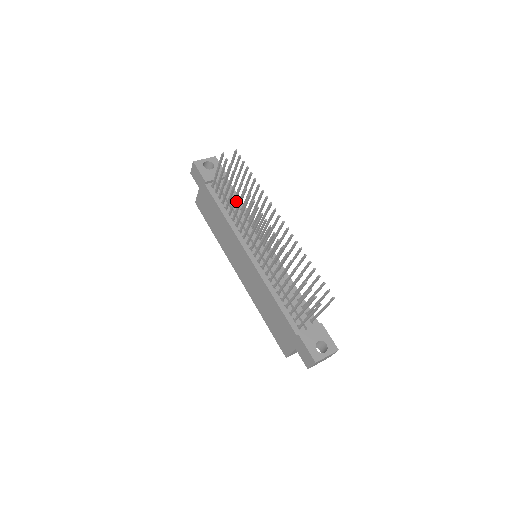
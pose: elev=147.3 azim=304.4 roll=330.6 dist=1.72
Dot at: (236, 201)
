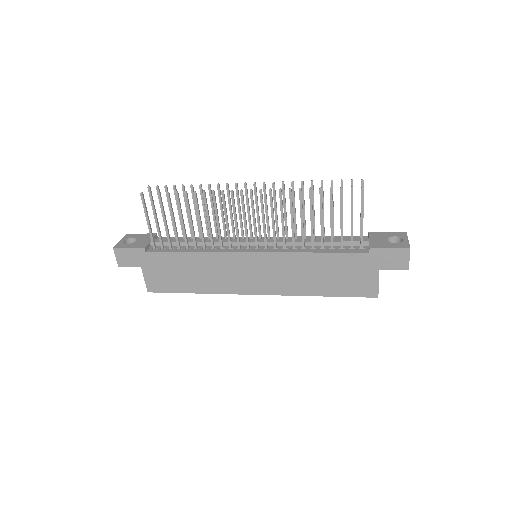
Dot at: occluded
